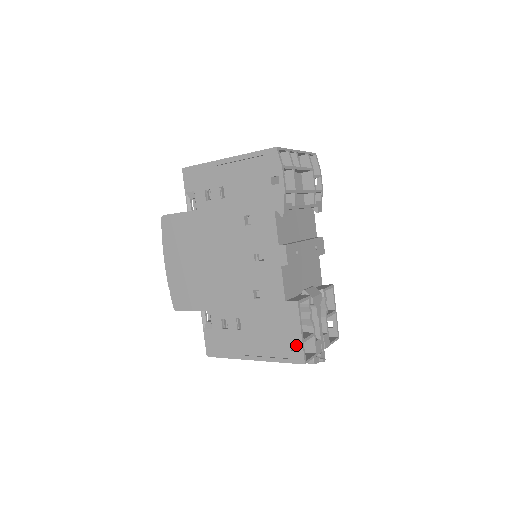
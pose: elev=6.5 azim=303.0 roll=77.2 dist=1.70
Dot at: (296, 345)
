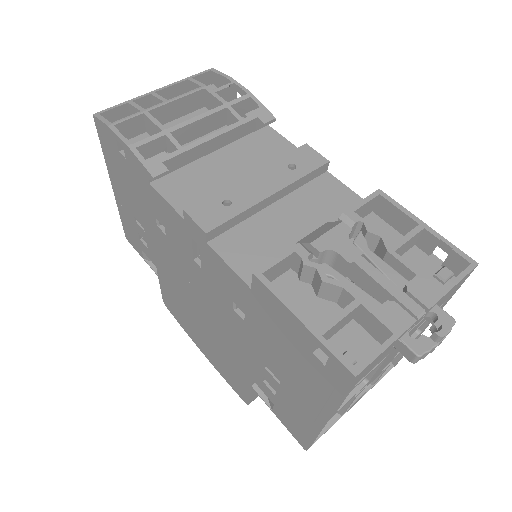
Dot at: (340, 347)
